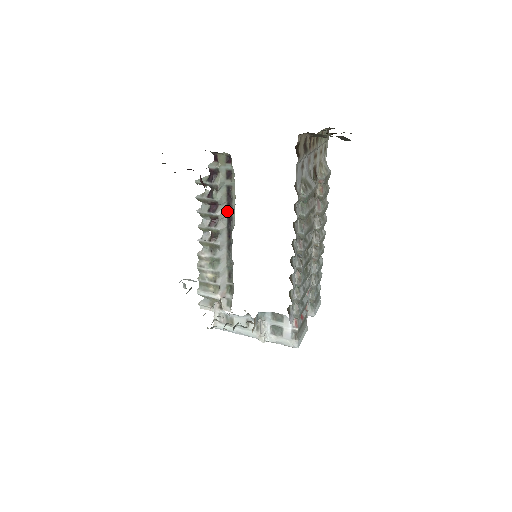
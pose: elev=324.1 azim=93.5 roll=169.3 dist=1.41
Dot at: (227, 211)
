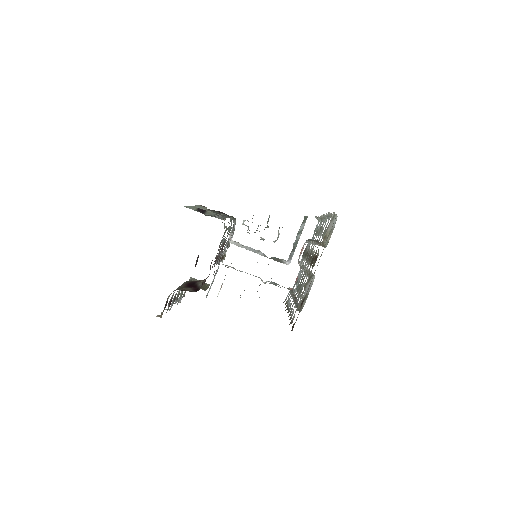
Dot at: occluded
